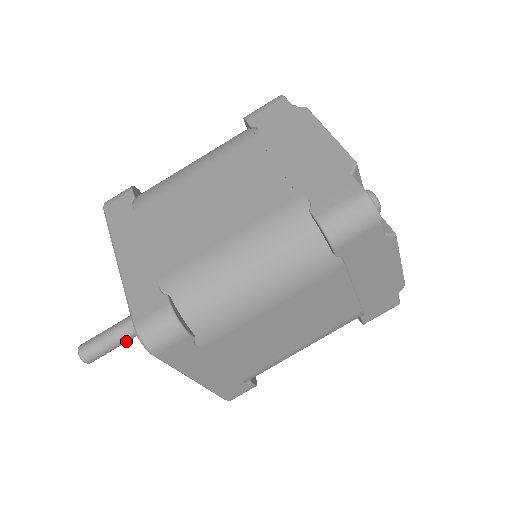
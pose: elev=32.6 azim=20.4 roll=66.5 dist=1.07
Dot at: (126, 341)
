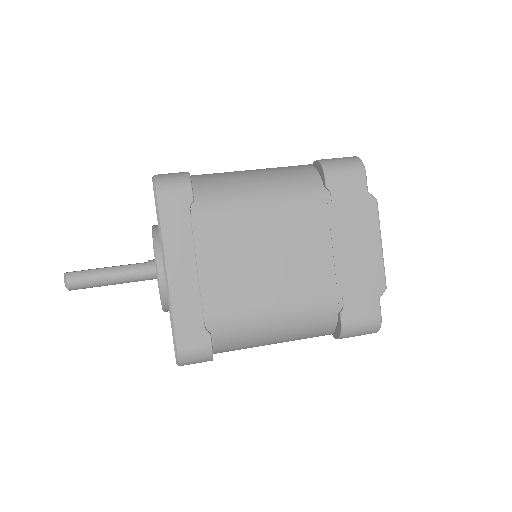
Dot at: (115, 283)
